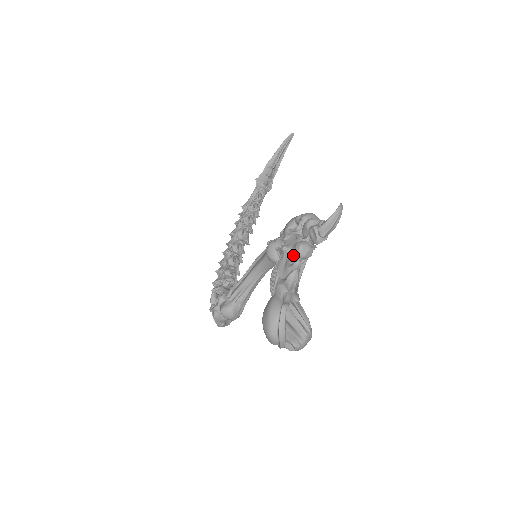
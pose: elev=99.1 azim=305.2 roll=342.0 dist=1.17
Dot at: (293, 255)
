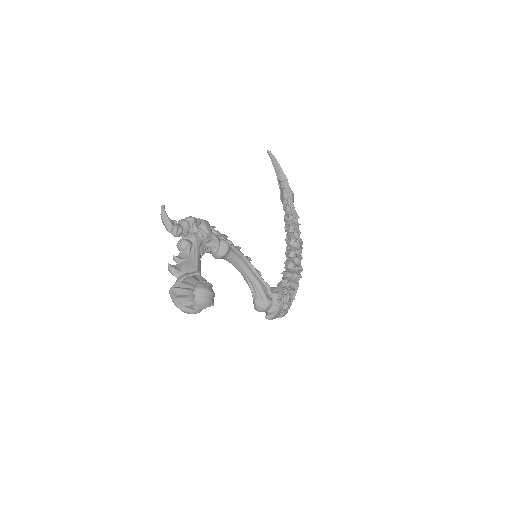
Dot at: (181, 254)
